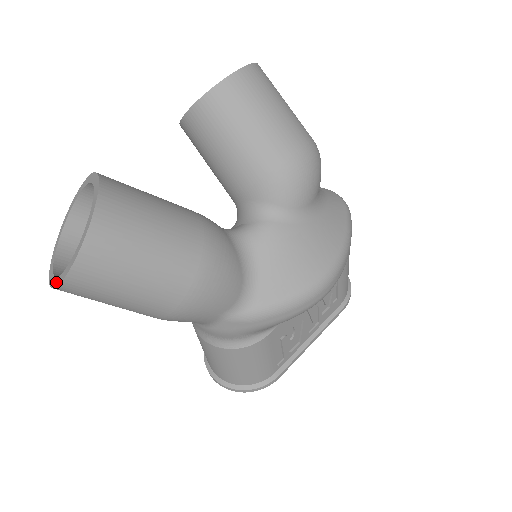
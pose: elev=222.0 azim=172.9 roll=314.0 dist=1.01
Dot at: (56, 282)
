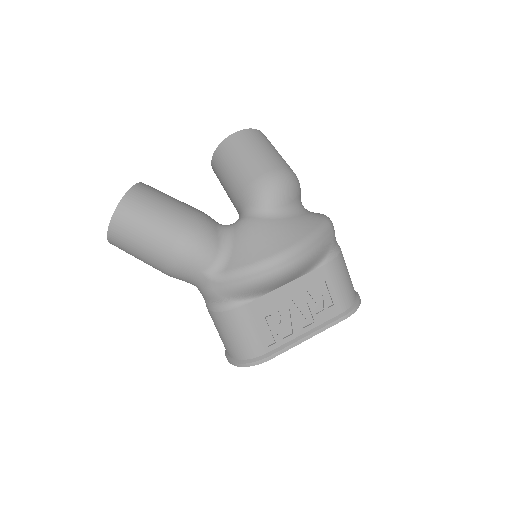
Dot at: (109, 236)
